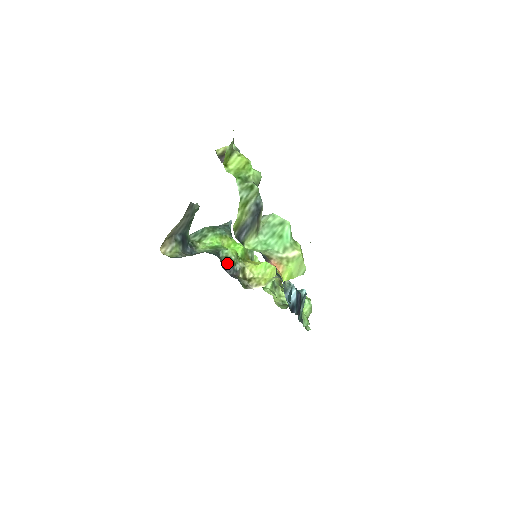
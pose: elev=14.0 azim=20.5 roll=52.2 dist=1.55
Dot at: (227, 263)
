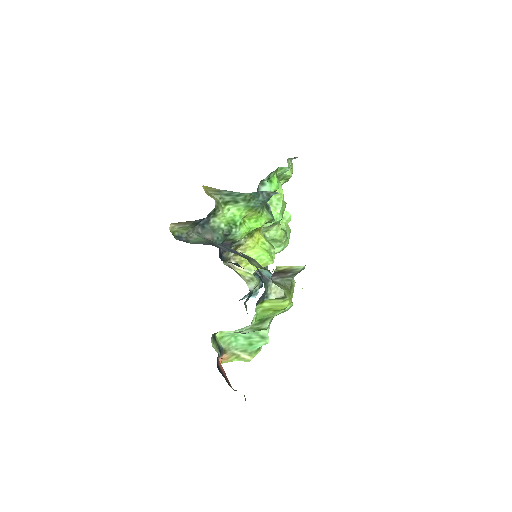
Dot at: (228, 243)
